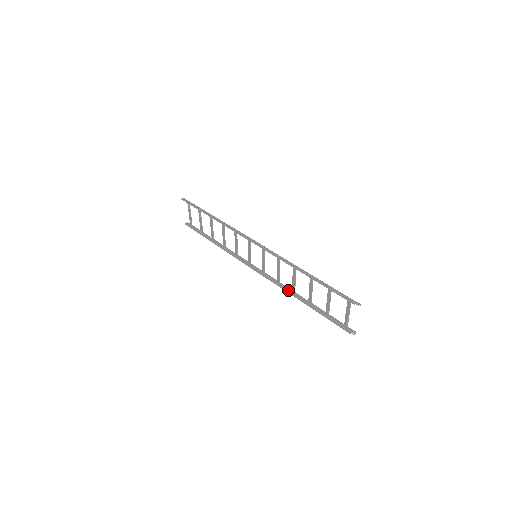
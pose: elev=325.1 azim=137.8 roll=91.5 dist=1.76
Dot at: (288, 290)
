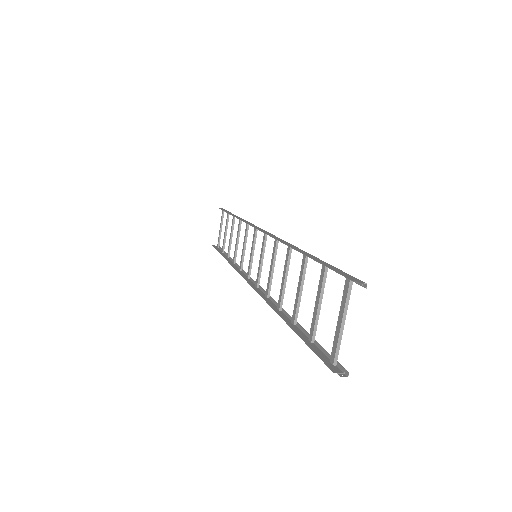
Dot at: (274, 305)
